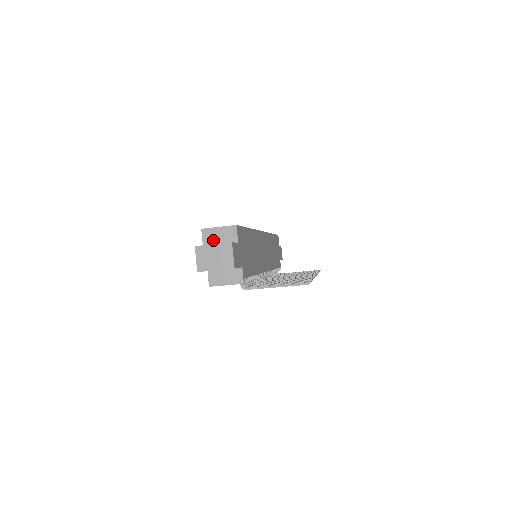
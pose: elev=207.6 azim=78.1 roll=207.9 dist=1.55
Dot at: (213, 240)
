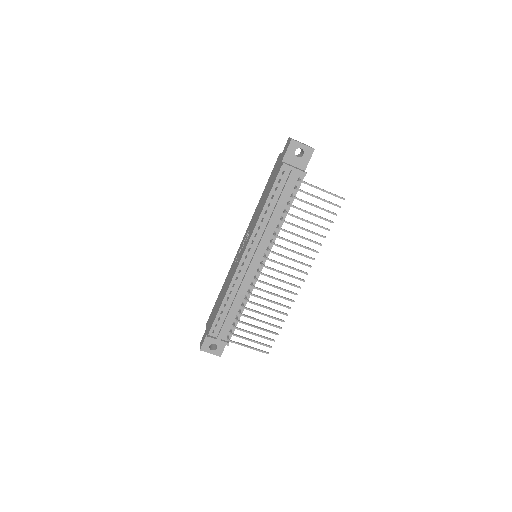
Dot at: occluded
